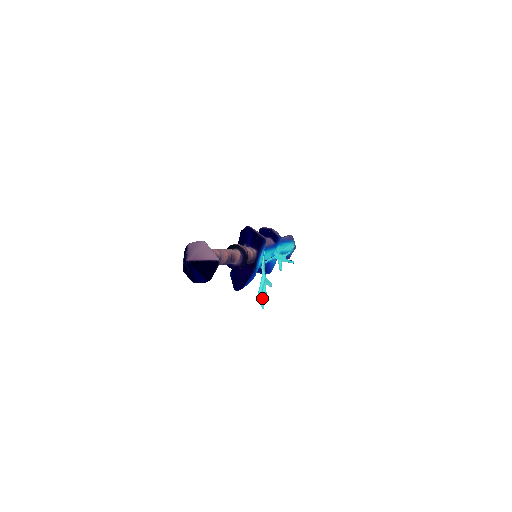
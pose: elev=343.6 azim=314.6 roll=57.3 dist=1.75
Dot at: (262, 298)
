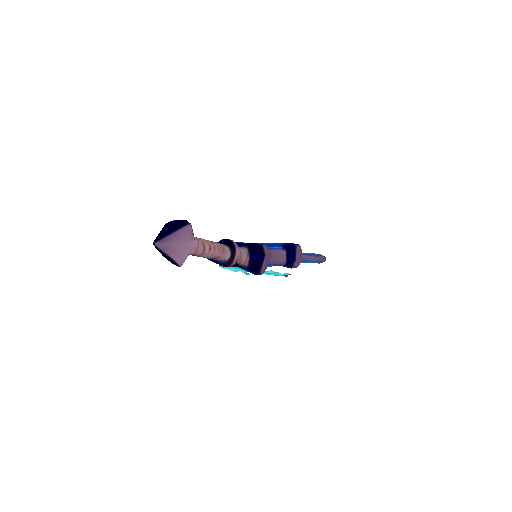
Dot at: occluded
